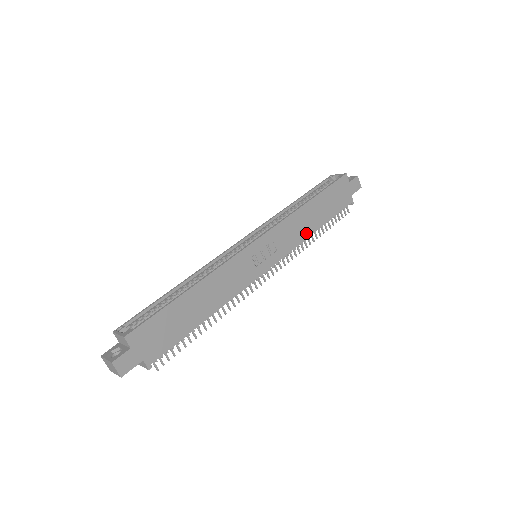
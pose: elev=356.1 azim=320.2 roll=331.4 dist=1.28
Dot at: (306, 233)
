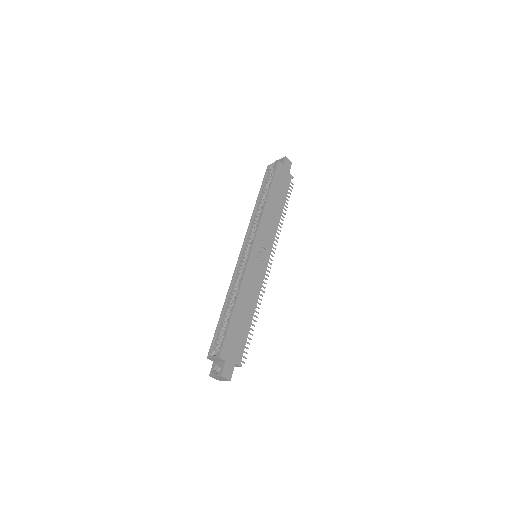
Dot at: (277, 220)
